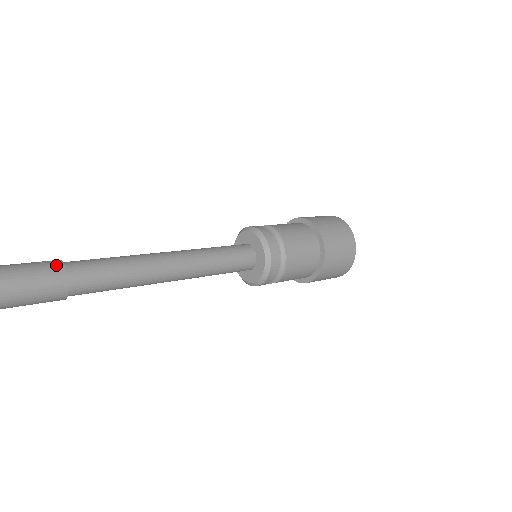
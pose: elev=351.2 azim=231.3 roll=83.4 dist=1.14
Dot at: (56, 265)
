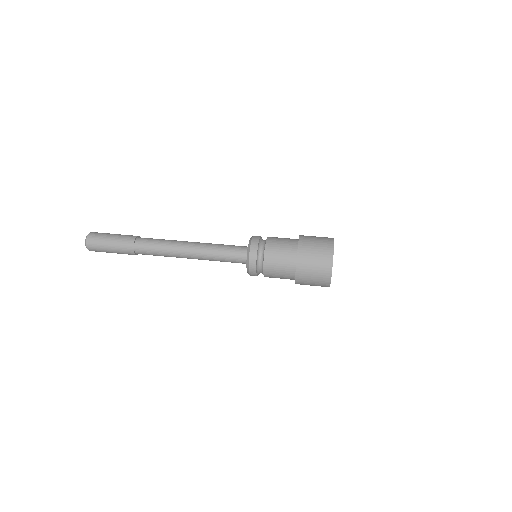
Dot at: (130, 249)
